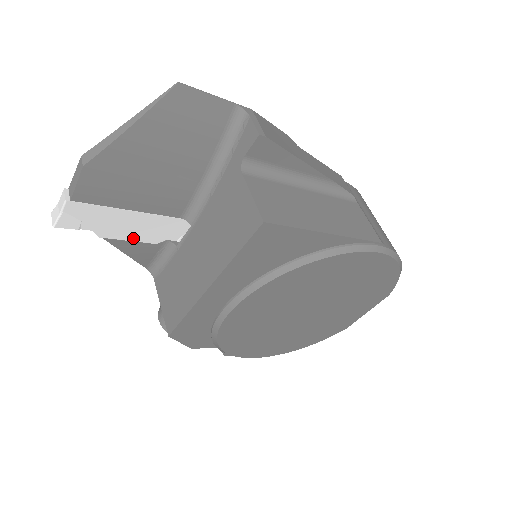
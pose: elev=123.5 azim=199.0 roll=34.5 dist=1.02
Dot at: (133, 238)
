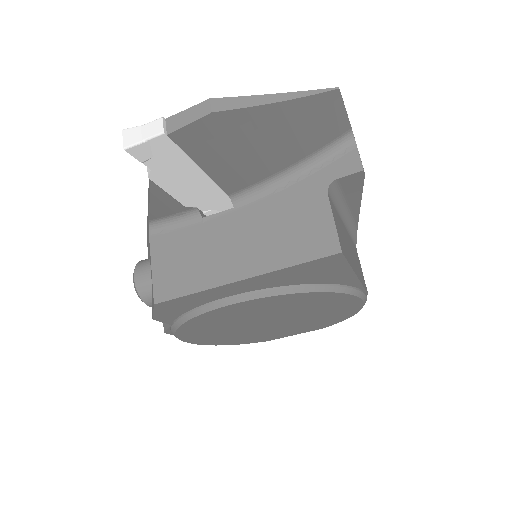
Dot at: (174, 192)
